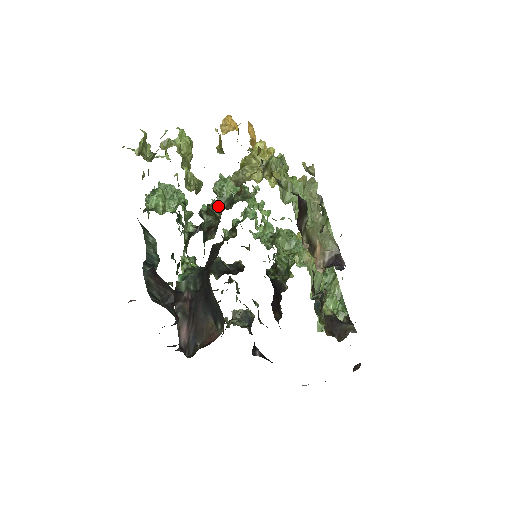
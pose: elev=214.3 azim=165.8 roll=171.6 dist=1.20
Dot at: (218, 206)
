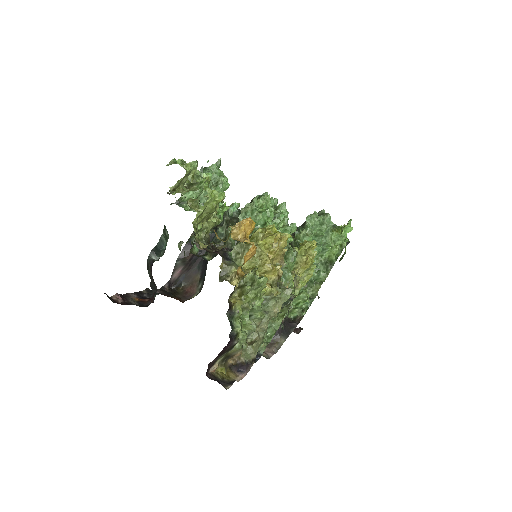
Dot at: occluded
